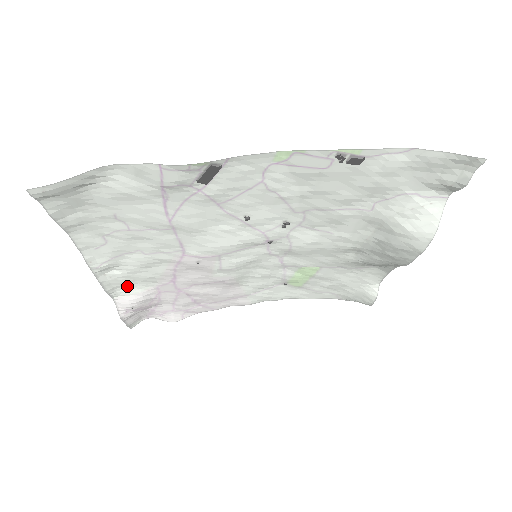
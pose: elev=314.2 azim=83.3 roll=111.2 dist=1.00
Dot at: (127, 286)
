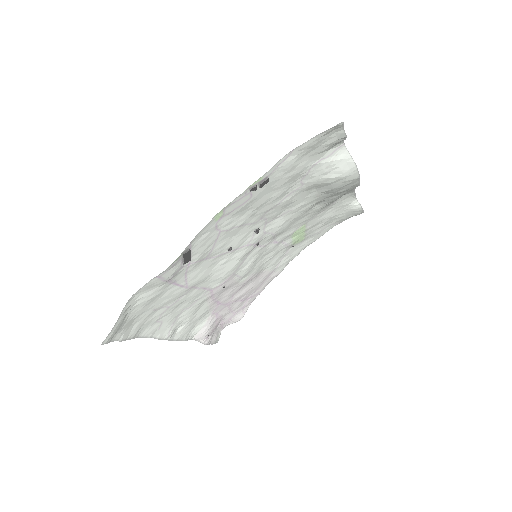
Dot at: (194, 328)
